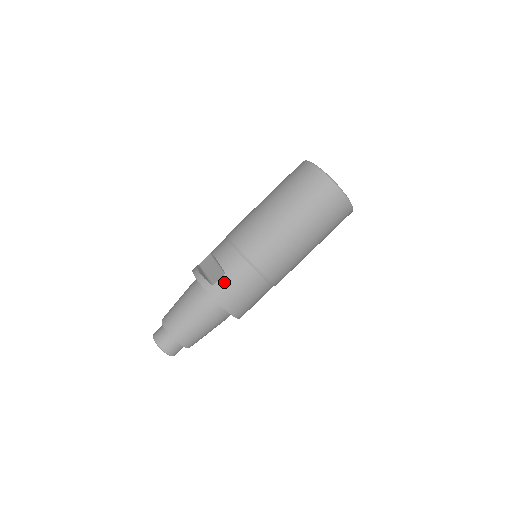
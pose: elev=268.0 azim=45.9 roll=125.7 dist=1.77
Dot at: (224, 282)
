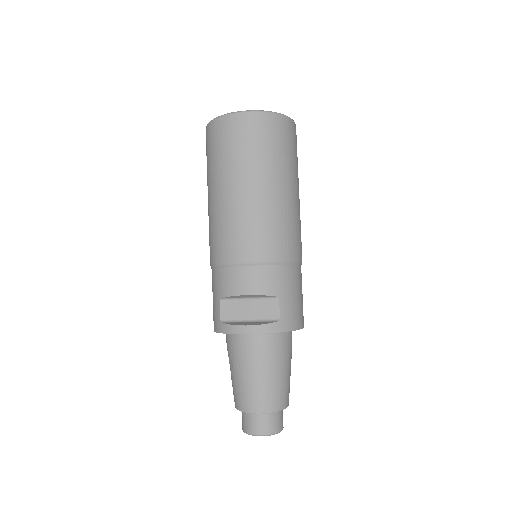
Dot at: (285, 306)
